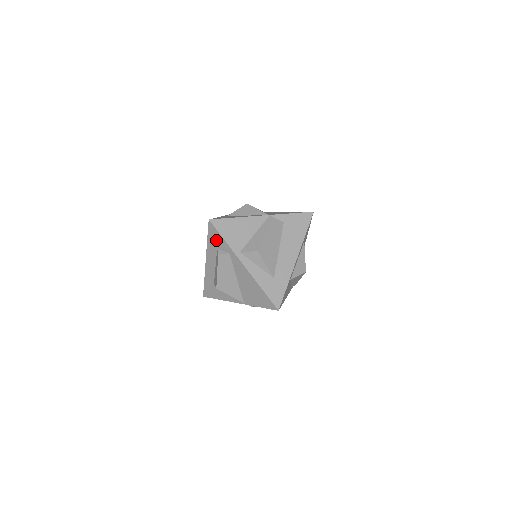
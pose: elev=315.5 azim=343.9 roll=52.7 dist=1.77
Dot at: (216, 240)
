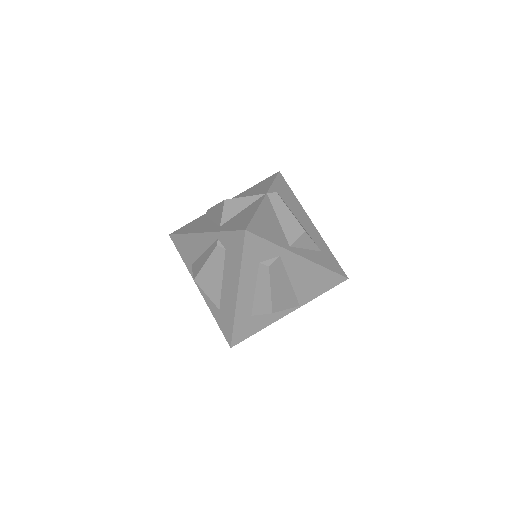
Dot at: (258, 252)
